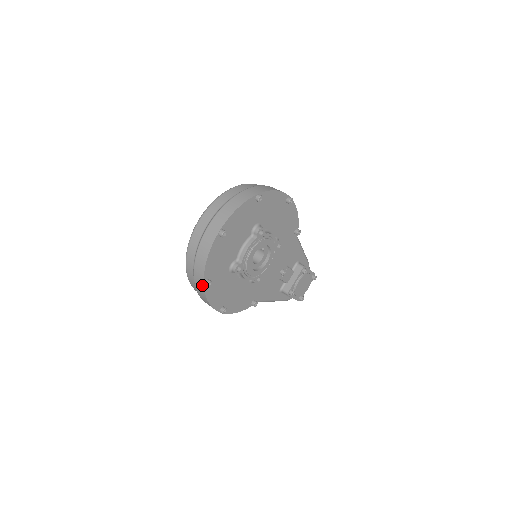
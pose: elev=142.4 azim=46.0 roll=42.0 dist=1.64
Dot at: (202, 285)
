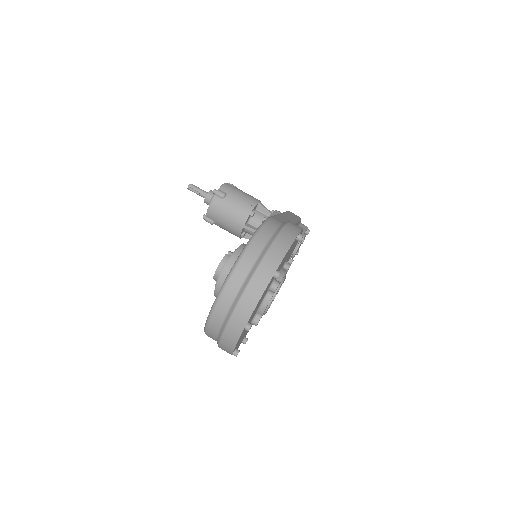
Dot at: occluded
